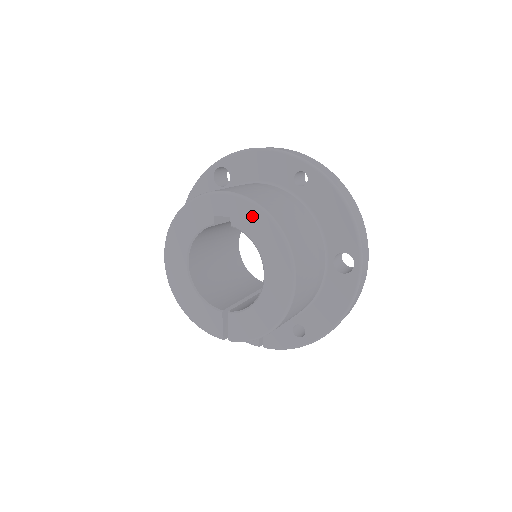
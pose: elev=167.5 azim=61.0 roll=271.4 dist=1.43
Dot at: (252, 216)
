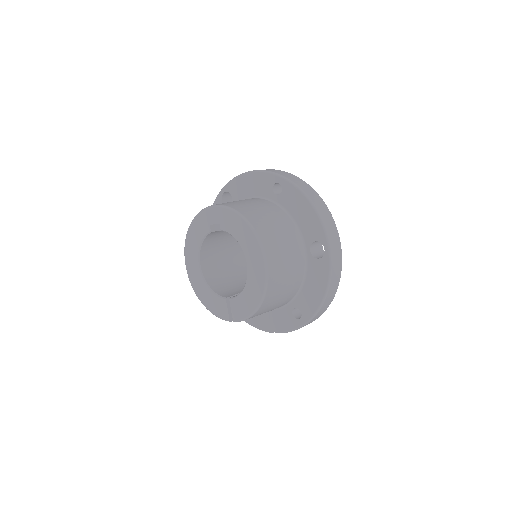
Dot at: (232, 220)
